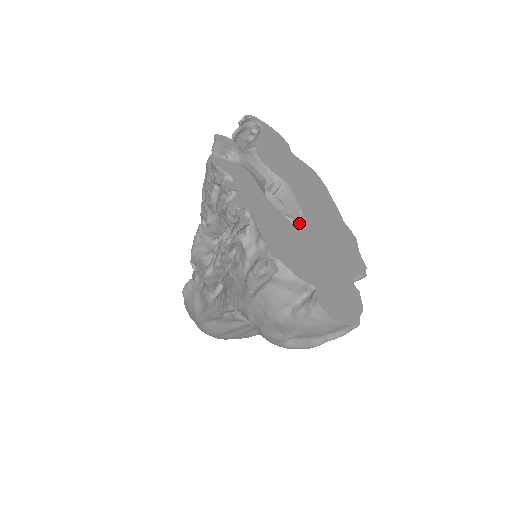
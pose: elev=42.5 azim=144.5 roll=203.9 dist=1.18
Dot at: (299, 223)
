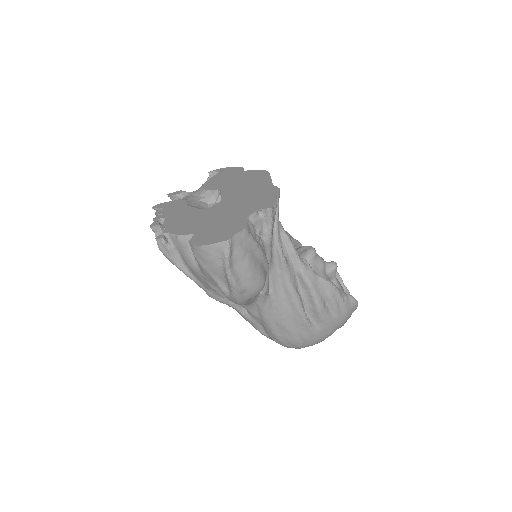
Dot at: occluded
